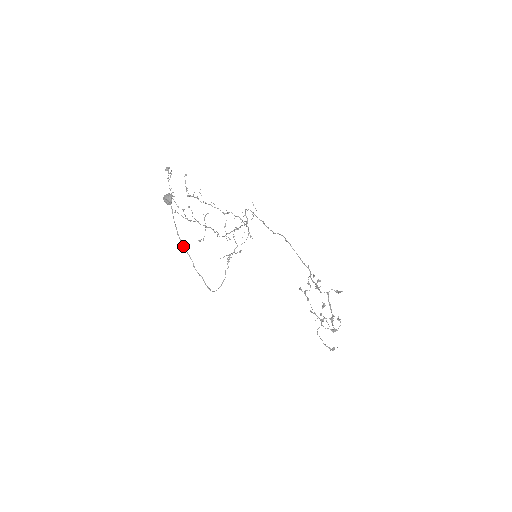
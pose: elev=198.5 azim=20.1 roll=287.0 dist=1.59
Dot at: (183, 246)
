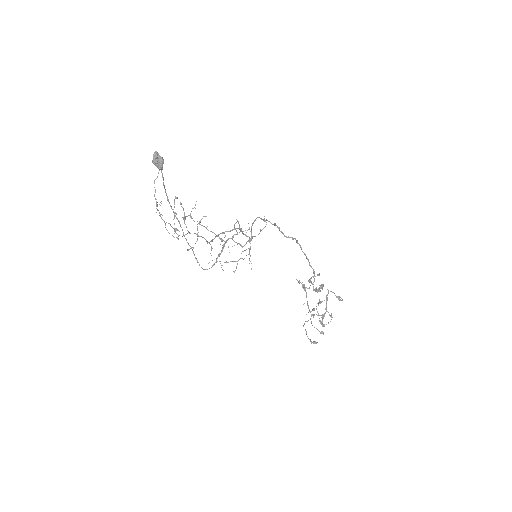
Dot at: (173, 212)
